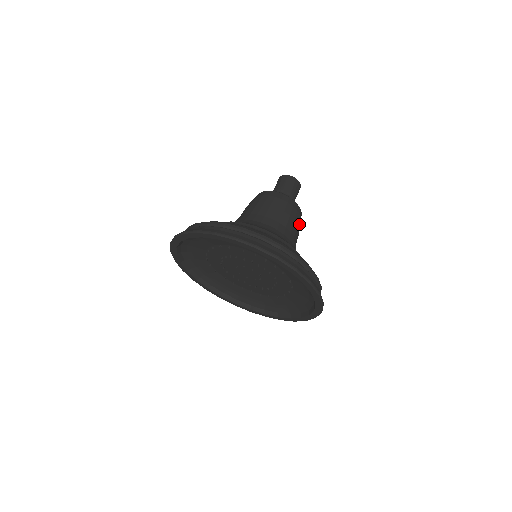
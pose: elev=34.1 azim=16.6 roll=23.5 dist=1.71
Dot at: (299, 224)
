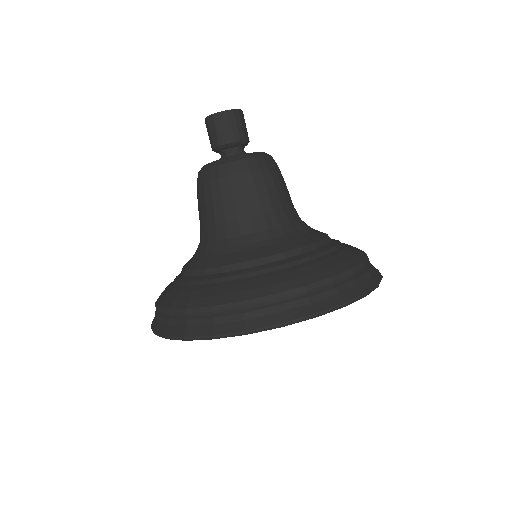
Dot at: (276, 180)
